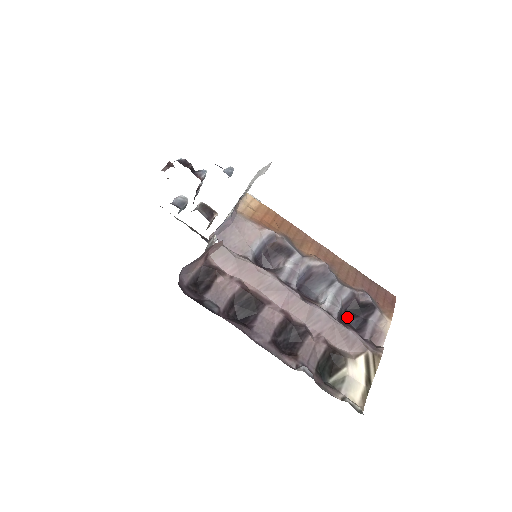
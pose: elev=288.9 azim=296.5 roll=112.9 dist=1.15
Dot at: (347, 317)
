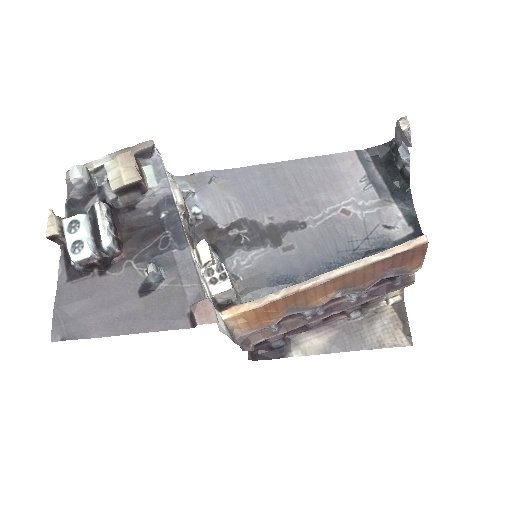
Dot at: occluded
